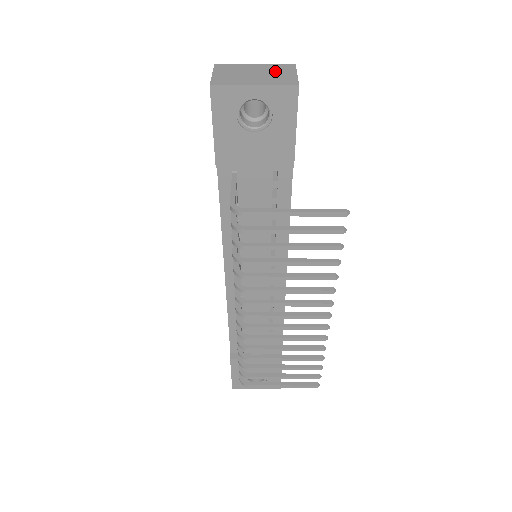
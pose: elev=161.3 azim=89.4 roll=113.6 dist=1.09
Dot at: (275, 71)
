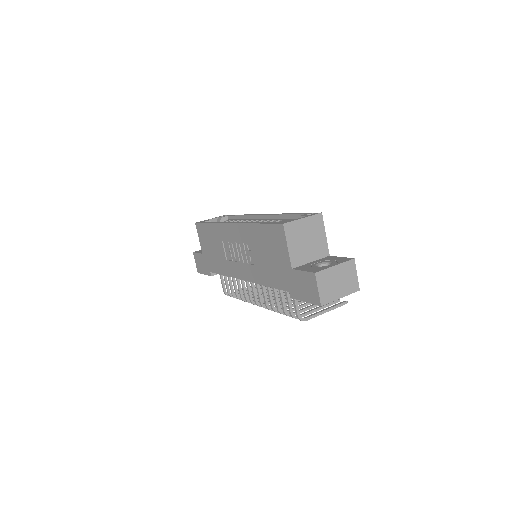
Dot at: (347, 274)
